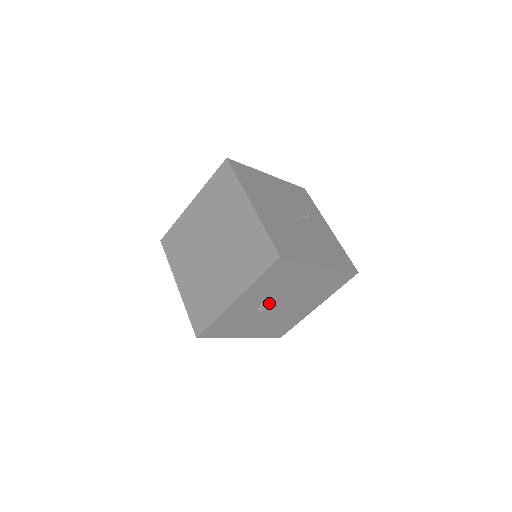
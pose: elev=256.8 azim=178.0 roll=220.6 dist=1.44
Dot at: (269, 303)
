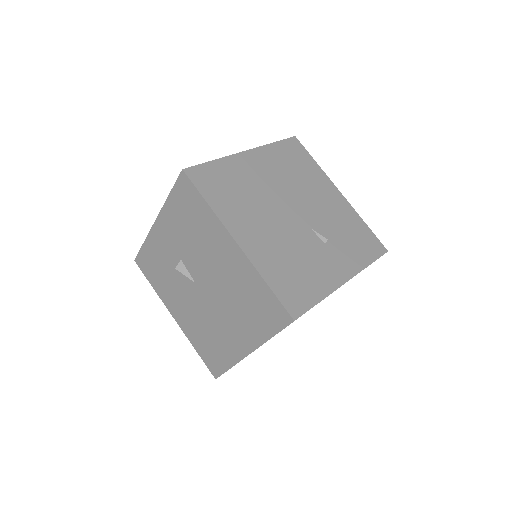
Dot at: (189, 268)
